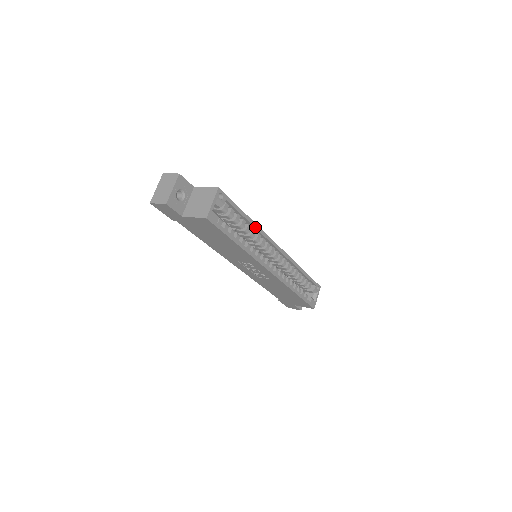
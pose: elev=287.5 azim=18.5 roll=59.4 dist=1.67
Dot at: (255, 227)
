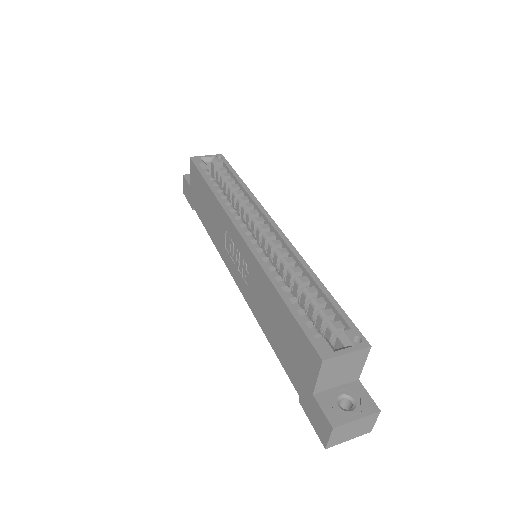
Dot at: (246, 191)
